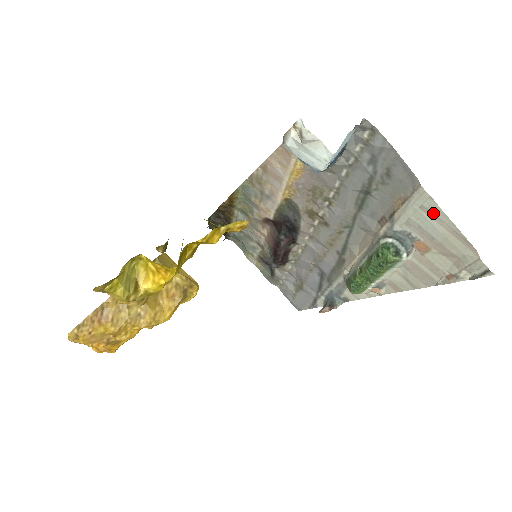
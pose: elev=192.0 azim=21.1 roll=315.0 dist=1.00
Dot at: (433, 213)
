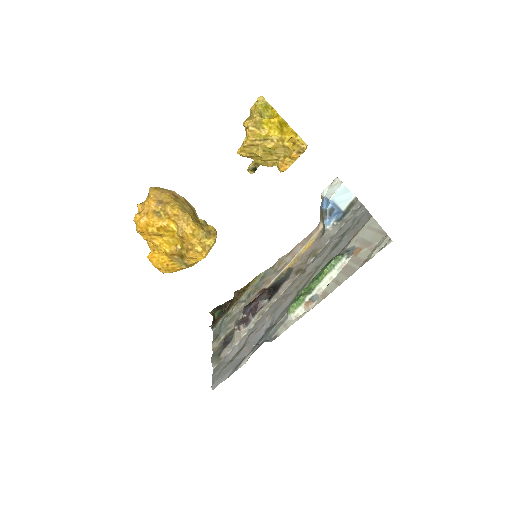
Dot at: (372, 227)
